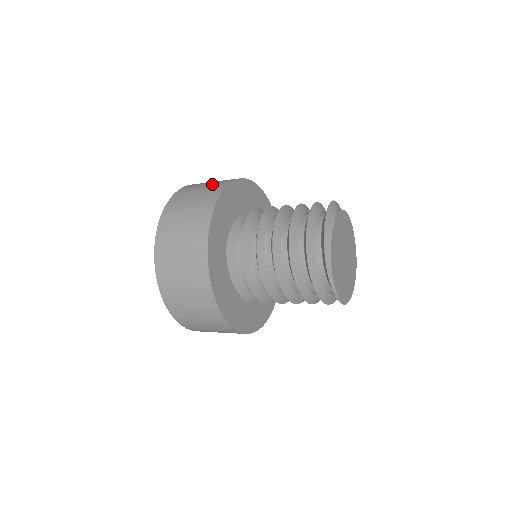
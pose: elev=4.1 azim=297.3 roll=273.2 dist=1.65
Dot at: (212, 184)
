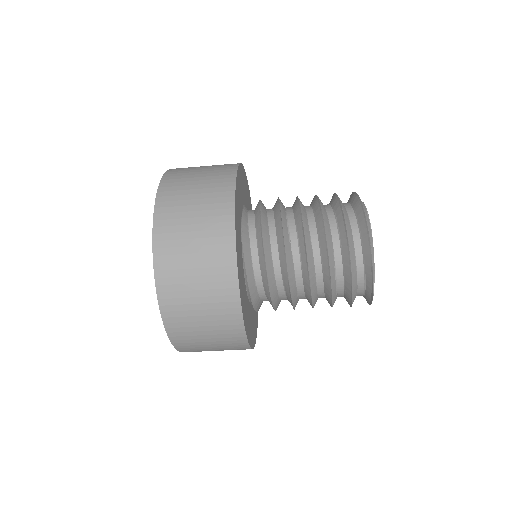
Dot at: occluded
